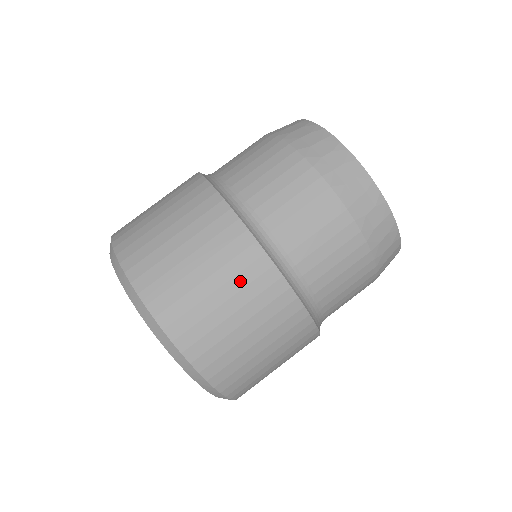
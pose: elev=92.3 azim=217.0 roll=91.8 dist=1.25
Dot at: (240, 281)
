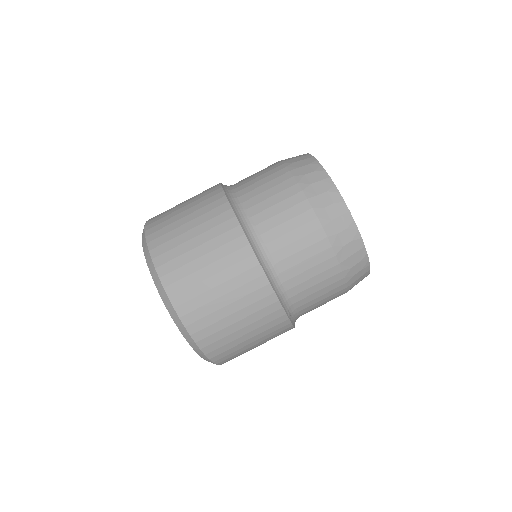
Dot at: (201, 205)
